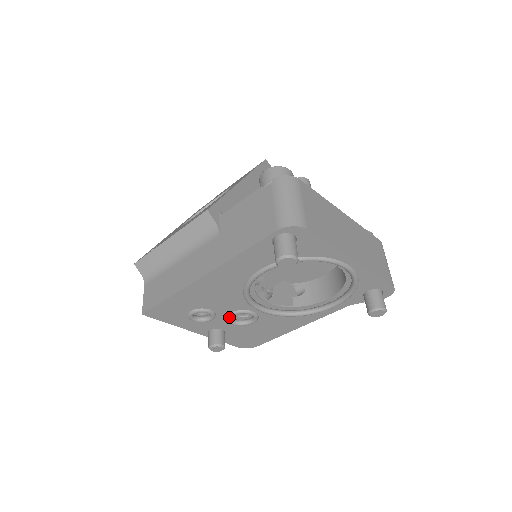
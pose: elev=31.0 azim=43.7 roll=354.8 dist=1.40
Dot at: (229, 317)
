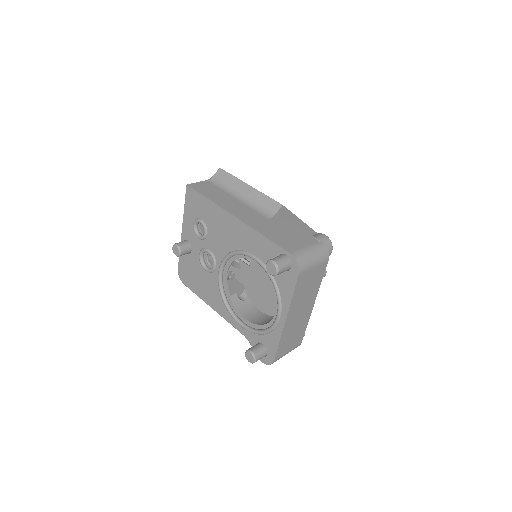
Dot at: (206, 250)
